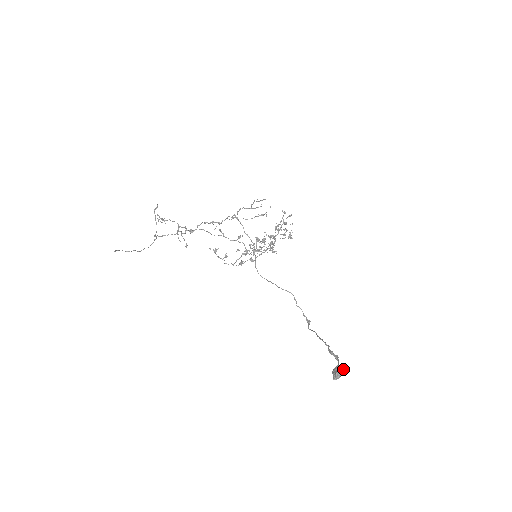
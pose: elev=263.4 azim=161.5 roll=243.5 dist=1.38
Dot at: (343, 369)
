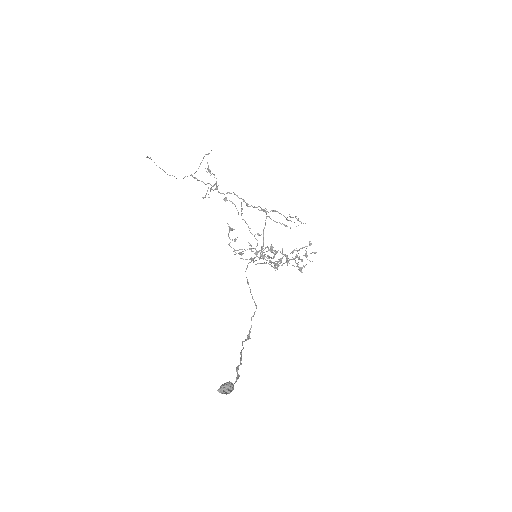
Dot at: (232, 388)
